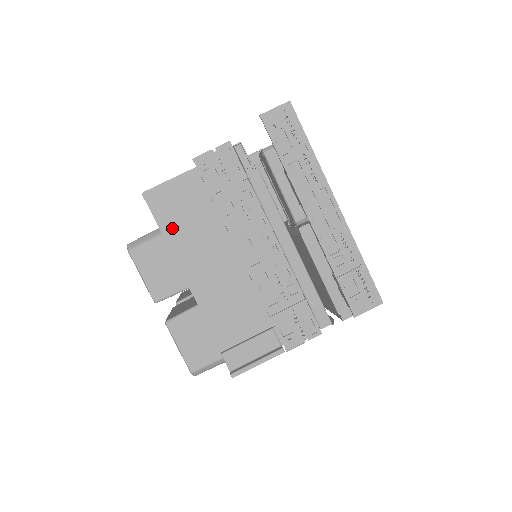
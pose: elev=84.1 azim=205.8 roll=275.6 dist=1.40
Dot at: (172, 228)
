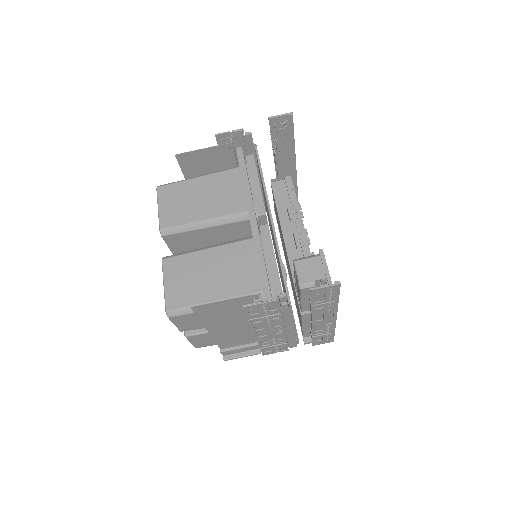
Dot at: (208, 318)
